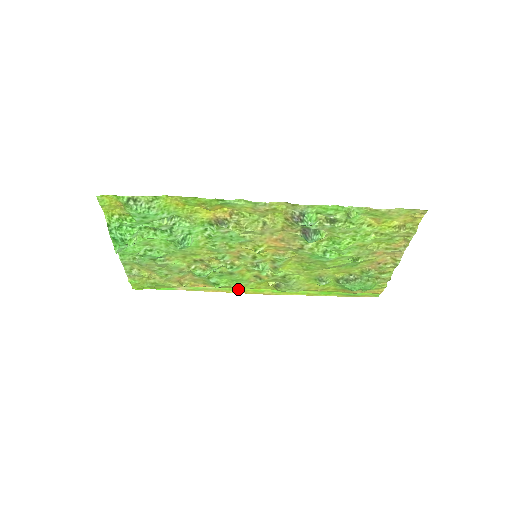
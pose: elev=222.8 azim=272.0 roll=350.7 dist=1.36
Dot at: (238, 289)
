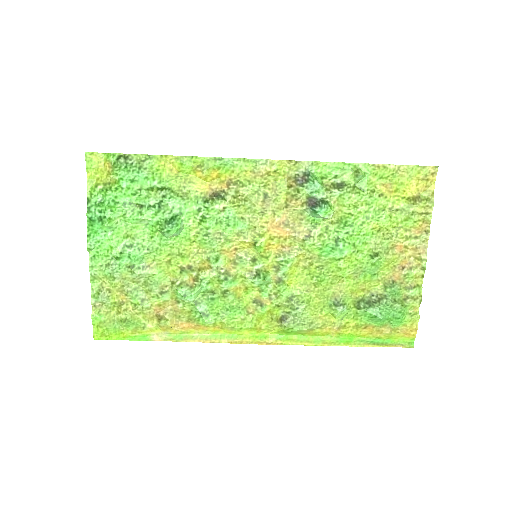
Dot at: (232, 335)
